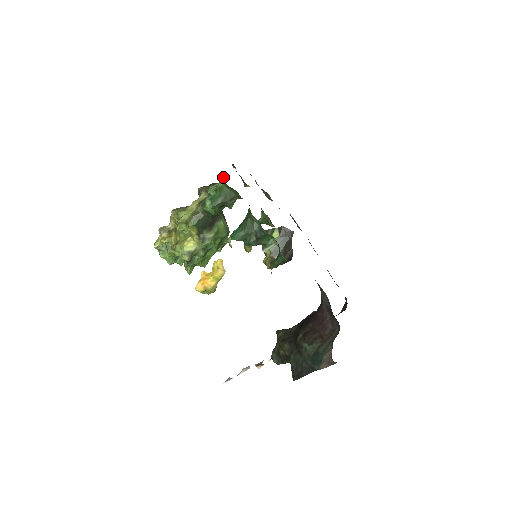
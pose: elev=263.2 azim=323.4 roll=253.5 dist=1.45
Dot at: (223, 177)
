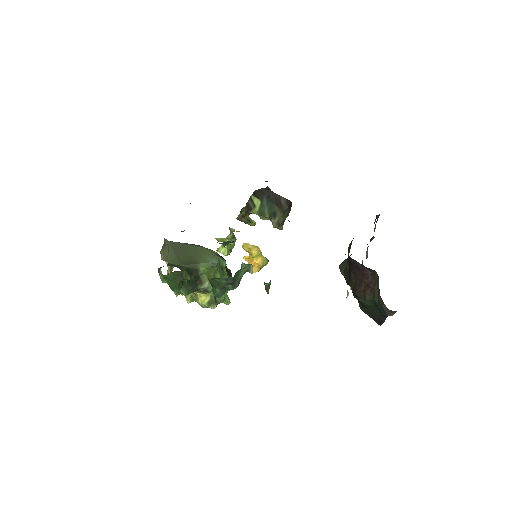
Dot at: occluded
